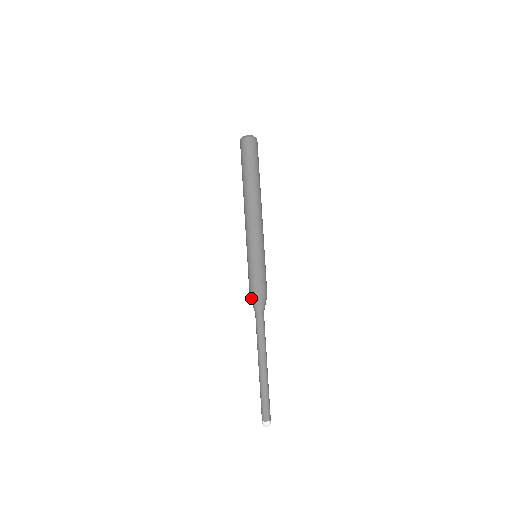
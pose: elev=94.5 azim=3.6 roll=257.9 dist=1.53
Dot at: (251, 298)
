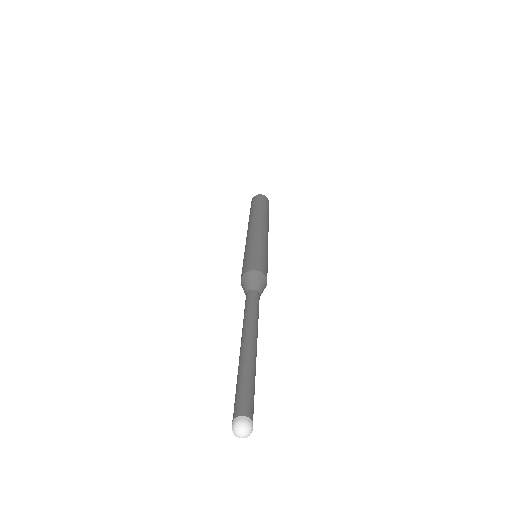
Dot at: (242, 279)
